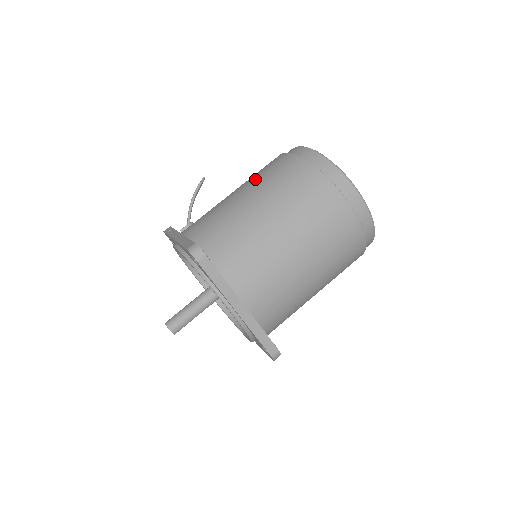
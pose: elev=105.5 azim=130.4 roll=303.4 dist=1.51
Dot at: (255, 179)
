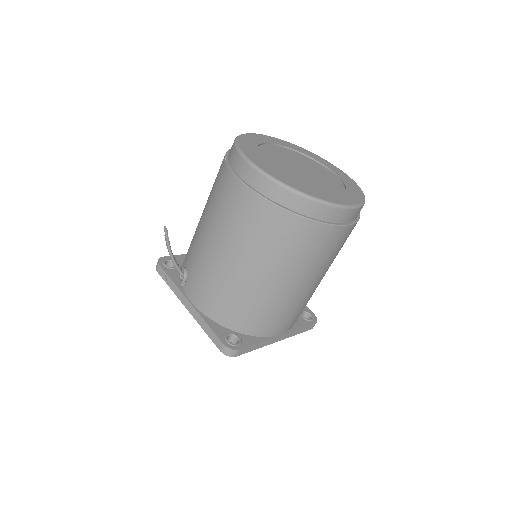
Dot at: (228, 231)
